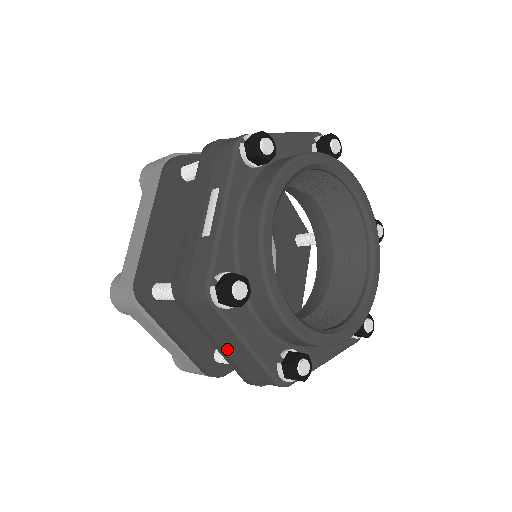
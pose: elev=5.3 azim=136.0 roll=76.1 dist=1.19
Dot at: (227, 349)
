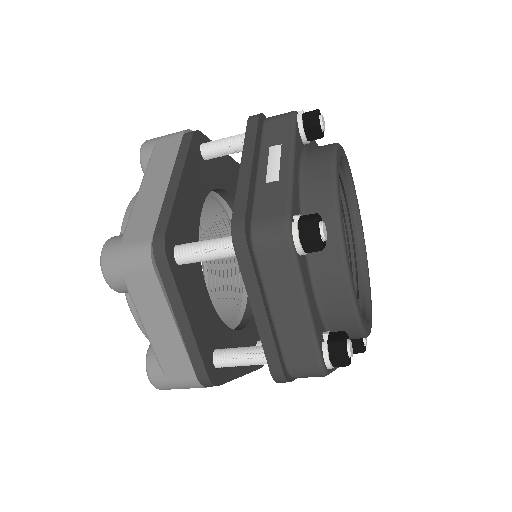
Dot at: (270, 320)
